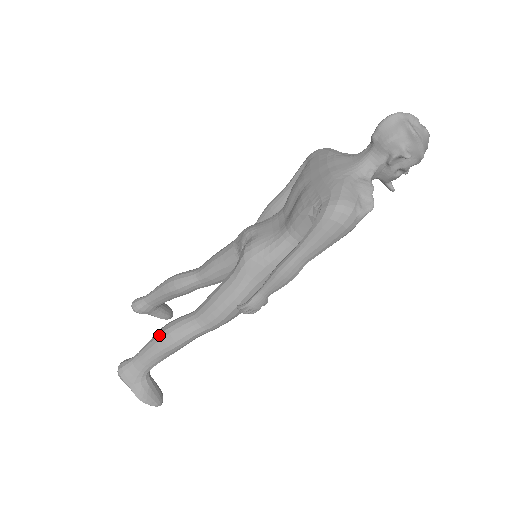
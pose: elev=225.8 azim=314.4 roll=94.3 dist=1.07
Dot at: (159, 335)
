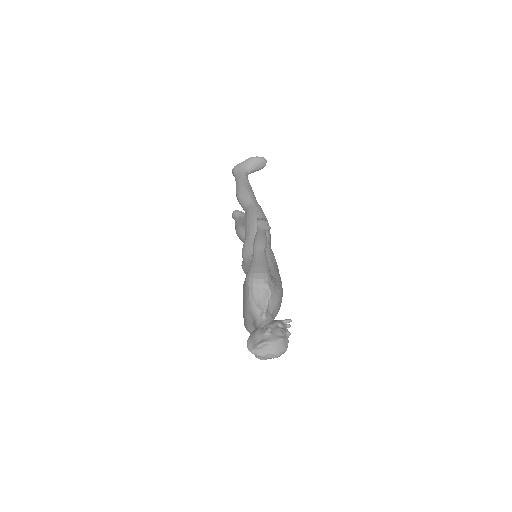
Dot at: (236, 232)
